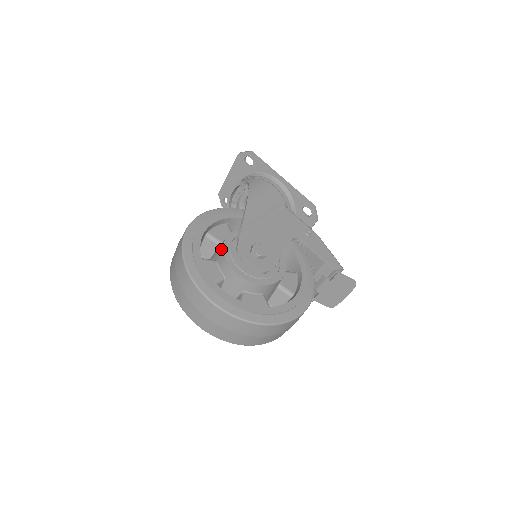
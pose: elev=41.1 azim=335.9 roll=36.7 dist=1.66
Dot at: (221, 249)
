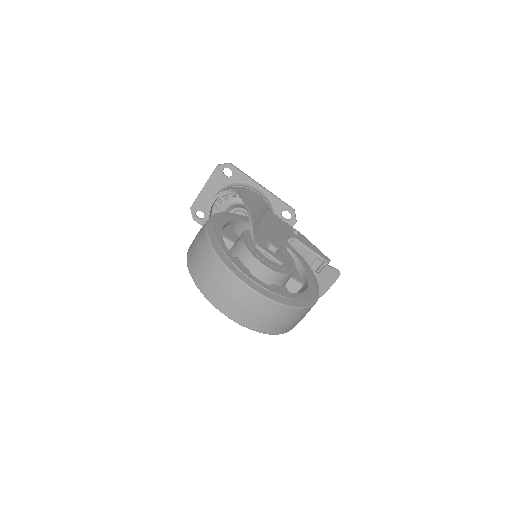
Dot at: (242, 246)
